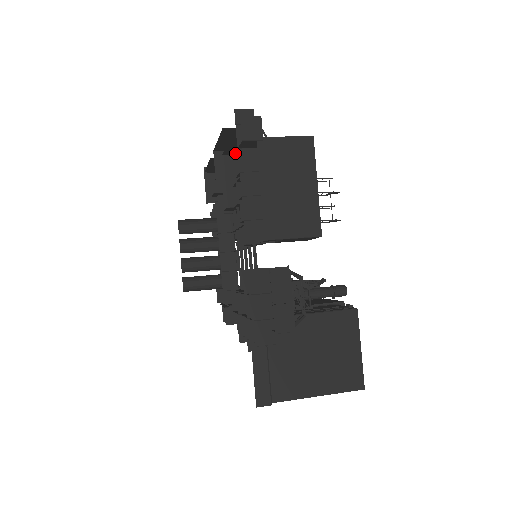
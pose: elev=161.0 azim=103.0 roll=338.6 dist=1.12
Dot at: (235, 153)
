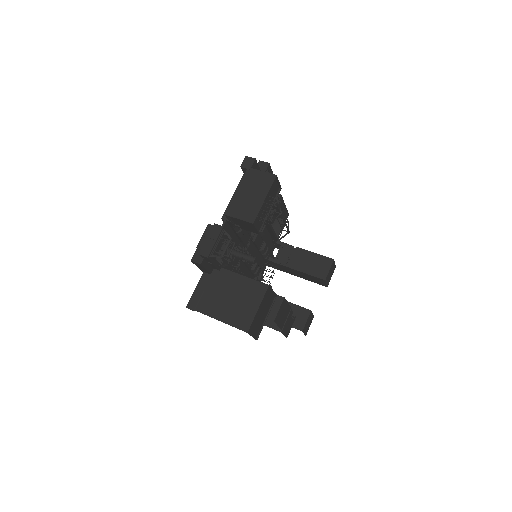
Dot at: occluded
